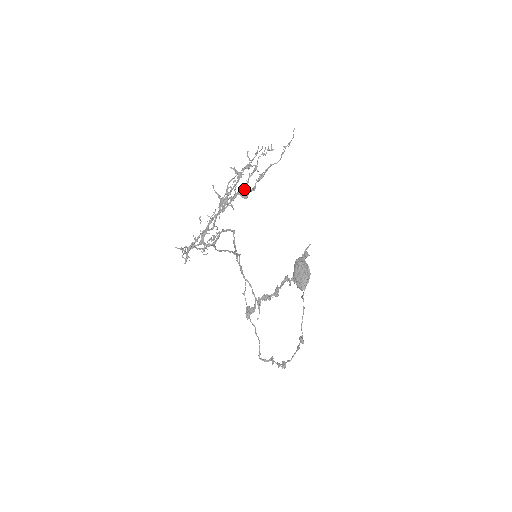
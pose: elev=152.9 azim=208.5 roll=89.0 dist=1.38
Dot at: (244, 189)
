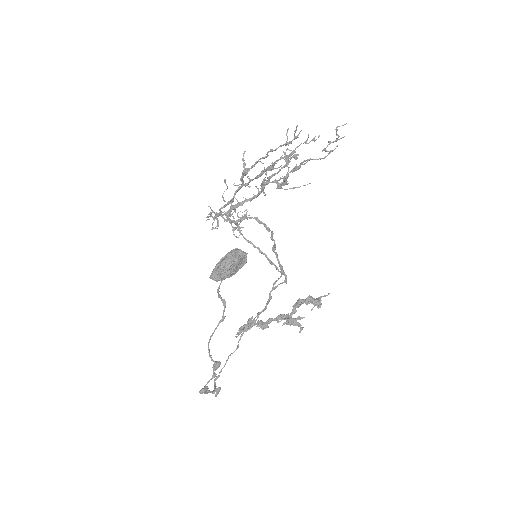
Dot at: (270, 170)
